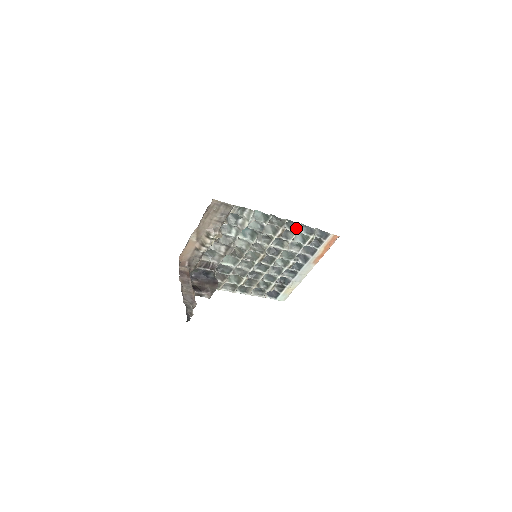
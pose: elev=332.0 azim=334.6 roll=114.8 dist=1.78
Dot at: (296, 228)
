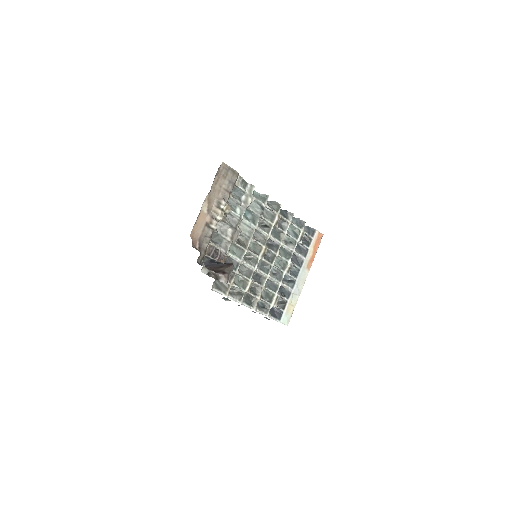
Dot at: (288, 217)
